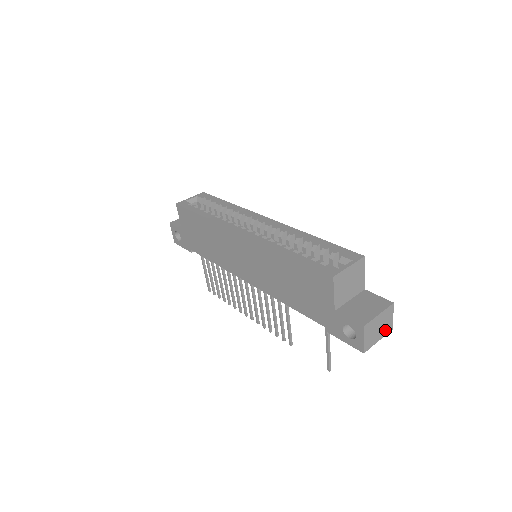
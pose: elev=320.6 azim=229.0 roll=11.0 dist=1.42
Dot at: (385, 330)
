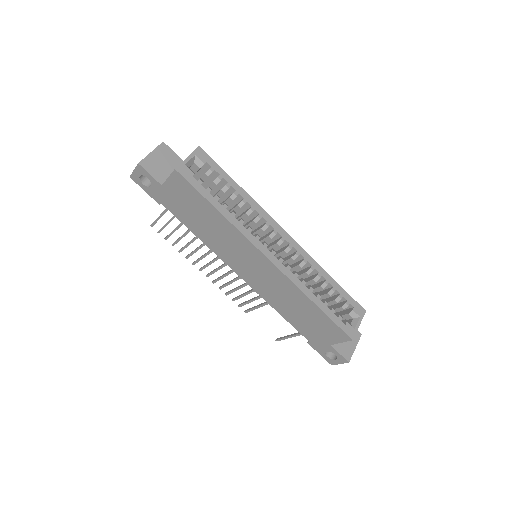
Dot at: occluded
